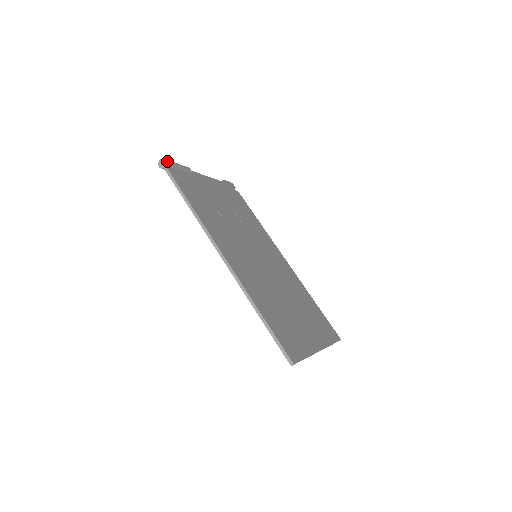
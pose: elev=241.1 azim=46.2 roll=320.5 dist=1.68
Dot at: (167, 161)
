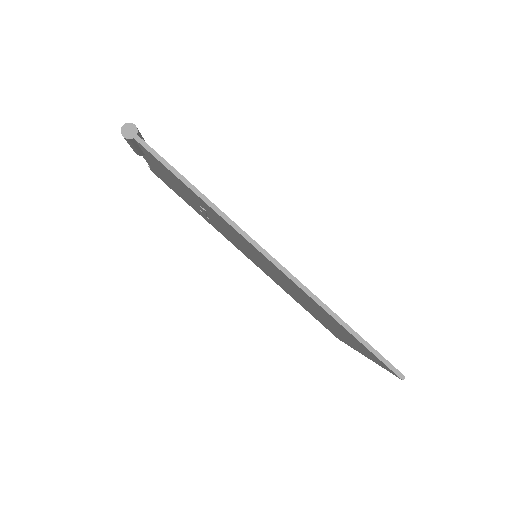
Dot at: (136, 127)
